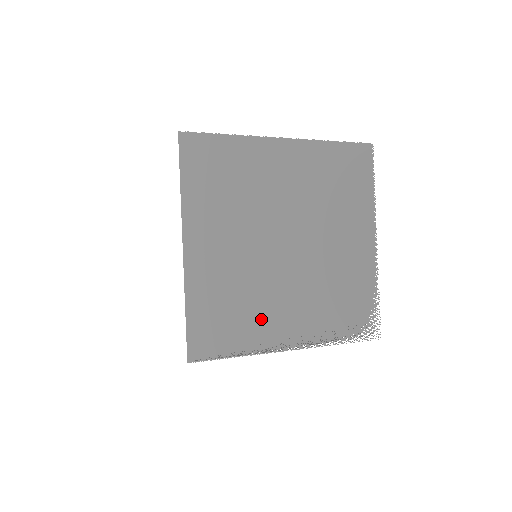
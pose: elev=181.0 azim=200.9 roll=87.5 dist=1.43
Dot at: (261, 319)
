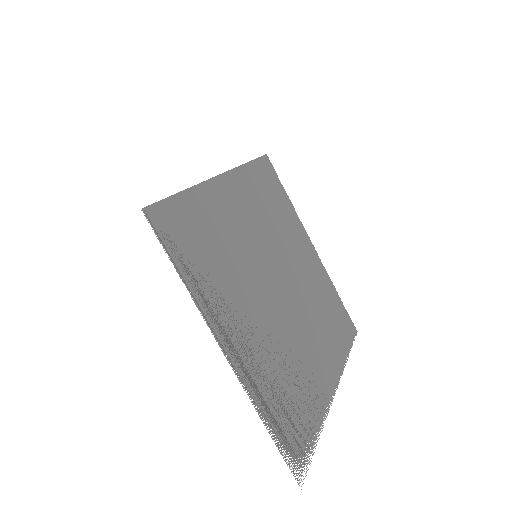
Dot at: (224, 291)
